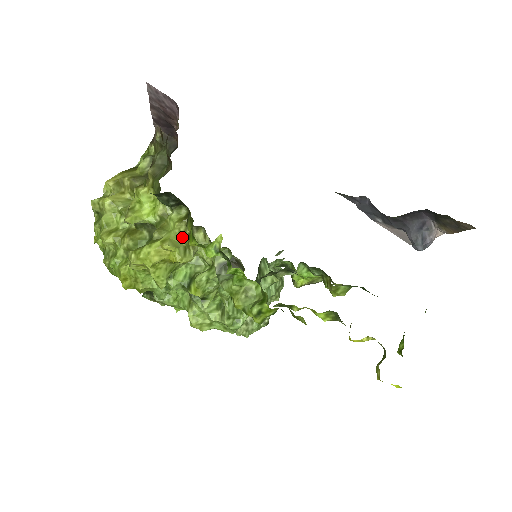
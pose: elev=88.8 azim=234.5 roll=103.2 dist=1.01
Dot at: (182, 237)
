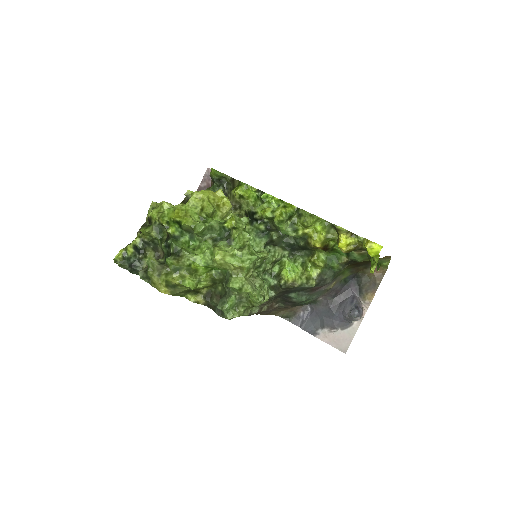
Dot at: occluded
